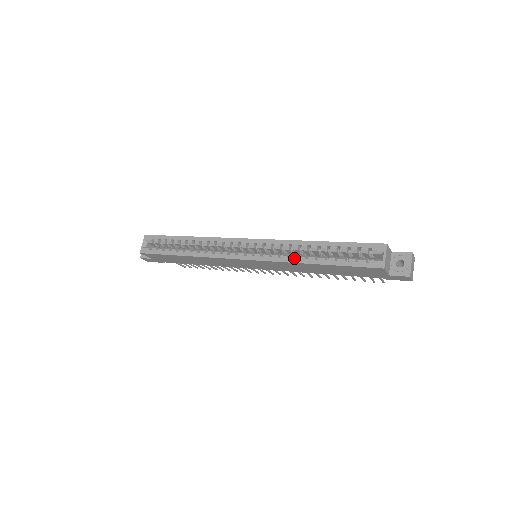
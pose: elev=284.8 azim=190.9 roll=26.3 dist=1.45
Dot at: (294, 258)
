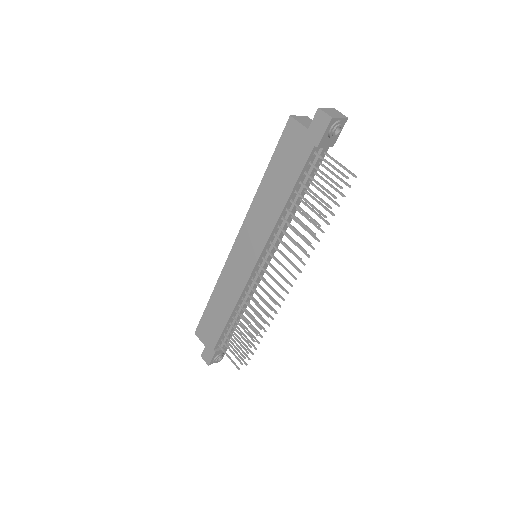
Dot at: occluded
